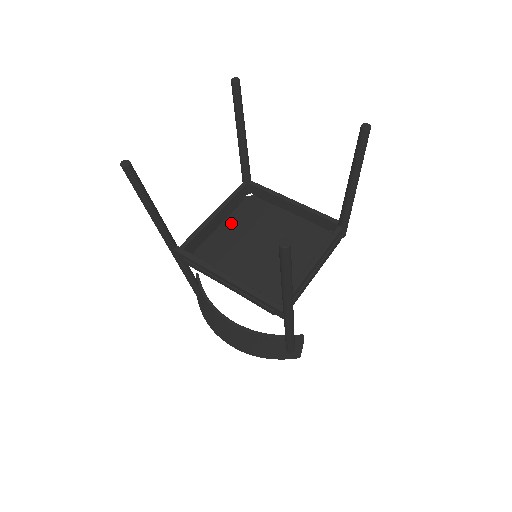
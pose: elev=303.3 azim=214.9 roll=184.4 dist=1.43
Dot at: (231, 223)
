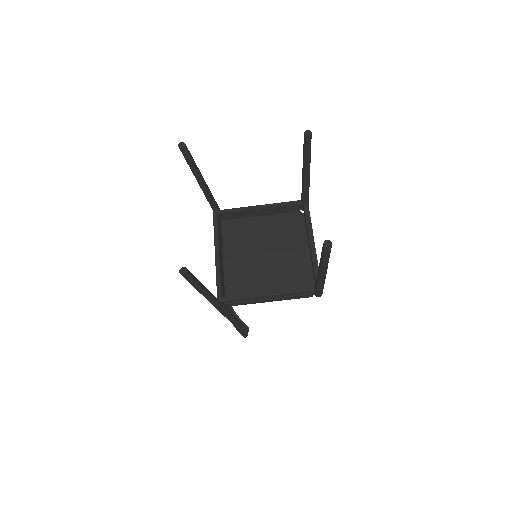
Dot at: (269, 221)
